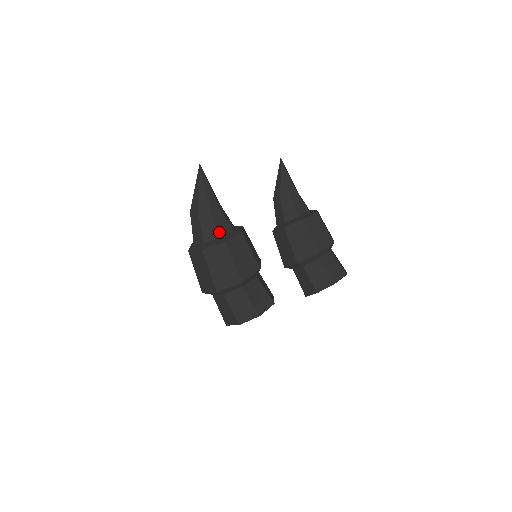
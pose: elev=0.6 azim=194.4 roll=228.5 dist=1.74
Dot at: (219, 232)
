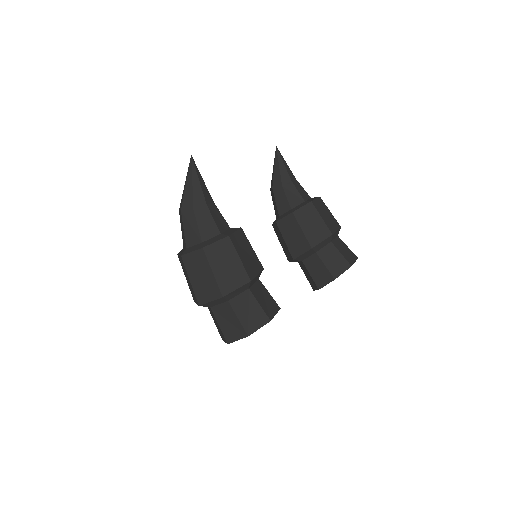
Dot at: (218, 228)
